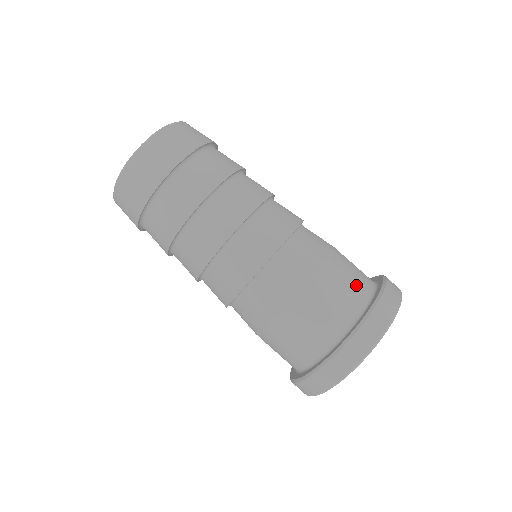
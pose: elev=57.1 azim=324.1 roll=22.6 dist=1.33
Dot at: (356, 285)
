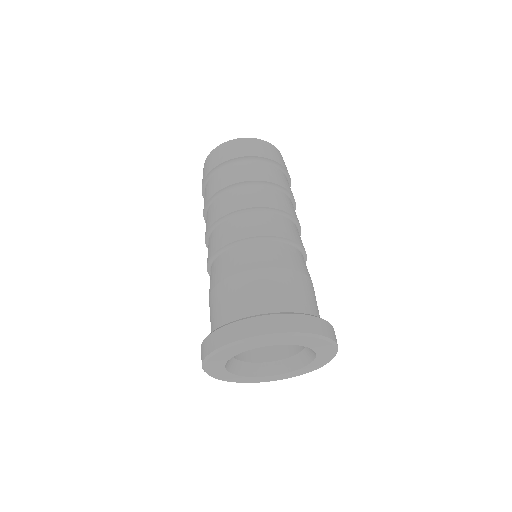
Dot at: (317, 309)
